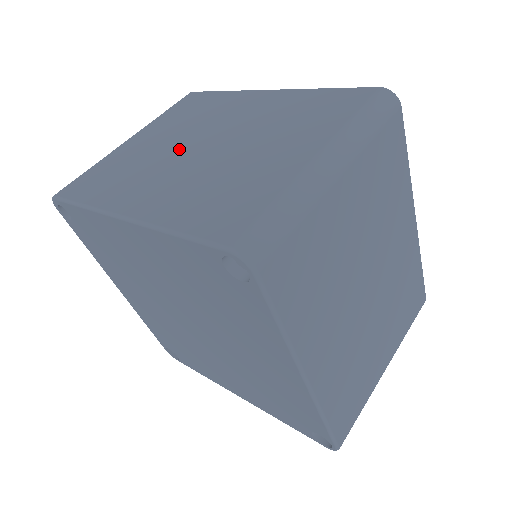
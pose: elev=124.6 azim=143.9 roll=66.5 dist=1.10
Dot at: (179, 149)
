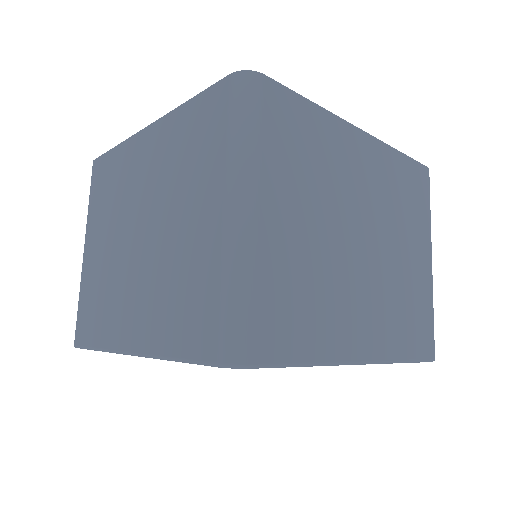
Dot at: (123, 249)
